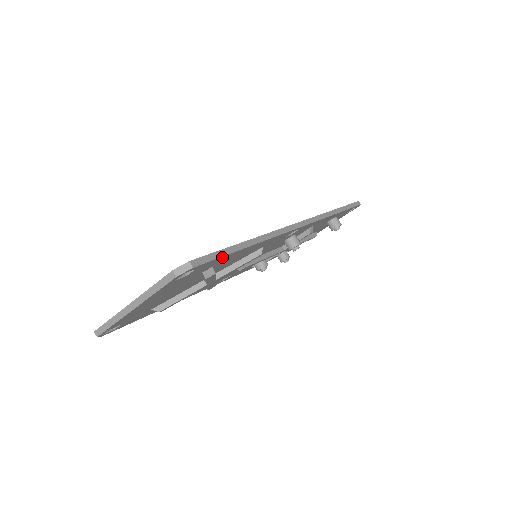
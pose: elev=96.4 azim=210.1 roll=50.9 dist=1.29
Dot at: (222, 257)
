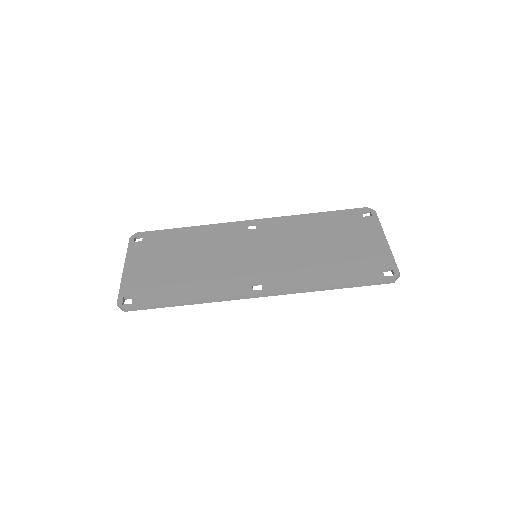
Dot at: (154, 307)
